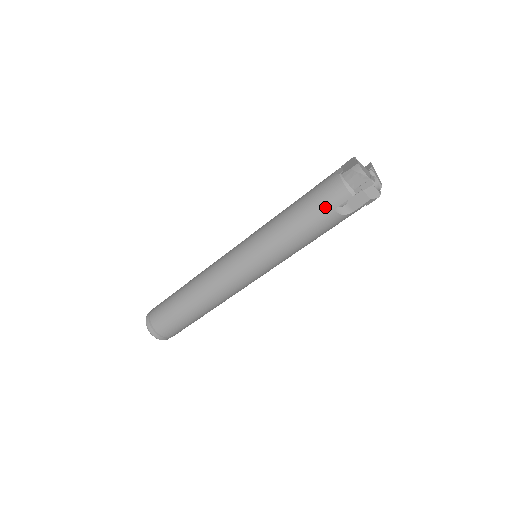
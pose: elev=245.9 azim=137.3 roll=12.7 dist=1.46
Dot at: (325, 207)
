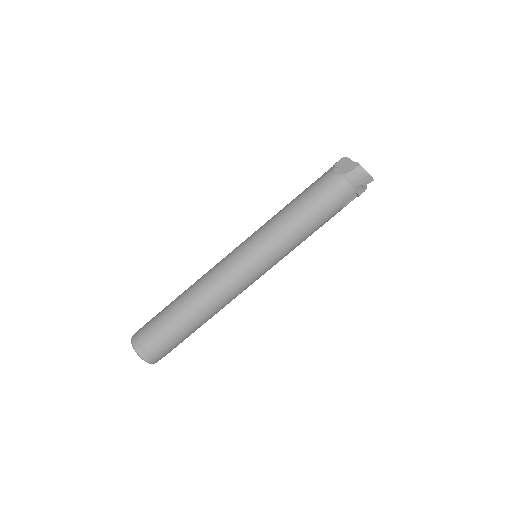
Dot at: (334, 204)
